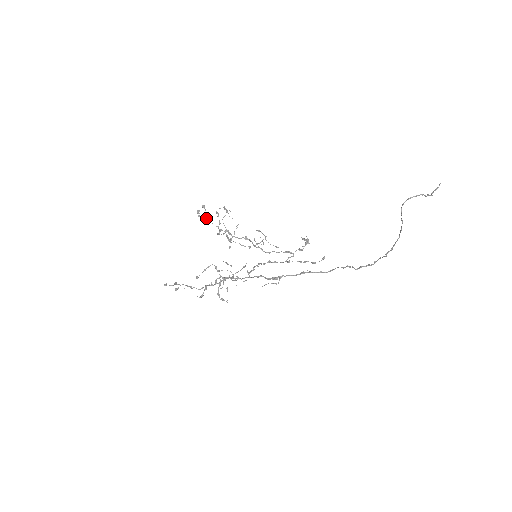
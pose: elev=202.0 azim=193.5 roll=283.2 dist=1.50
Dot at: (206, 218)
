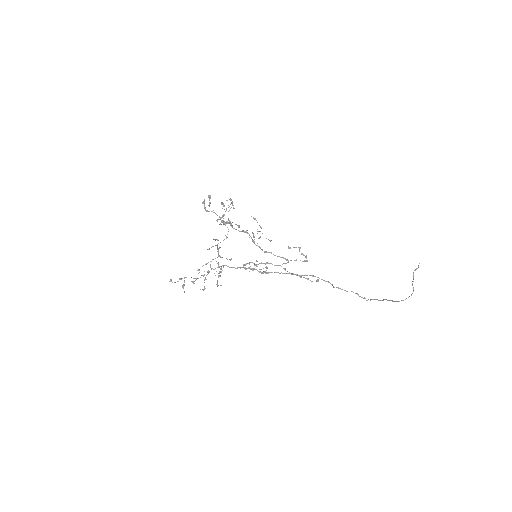
Dot at: (209, 206)
